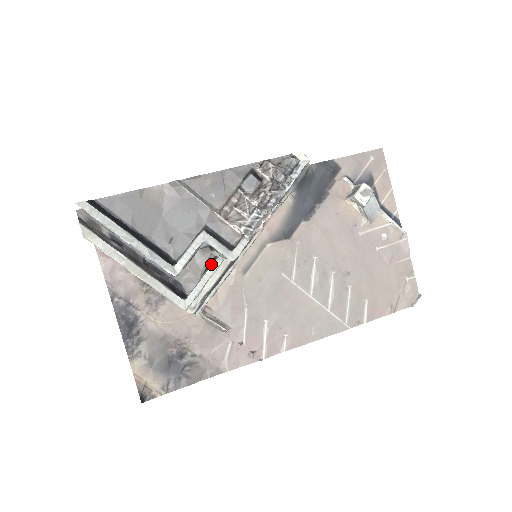
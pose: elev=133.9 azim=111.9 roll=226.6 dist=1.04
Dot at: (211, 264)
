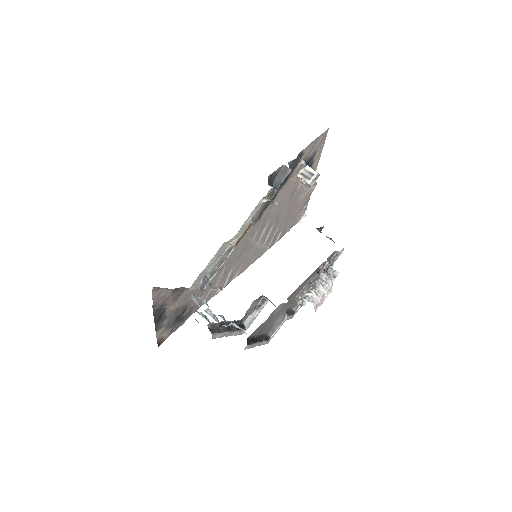
Dot at: (262, 305)
